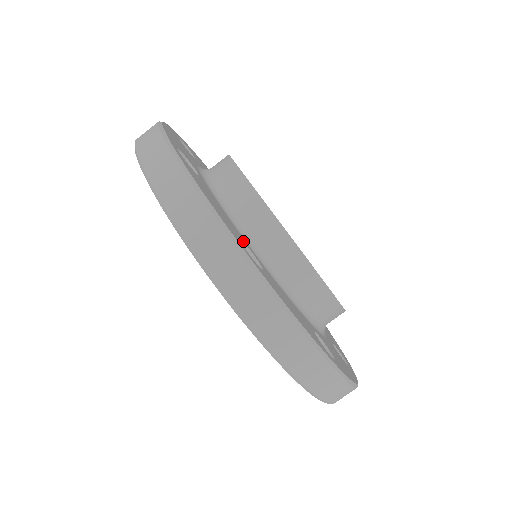
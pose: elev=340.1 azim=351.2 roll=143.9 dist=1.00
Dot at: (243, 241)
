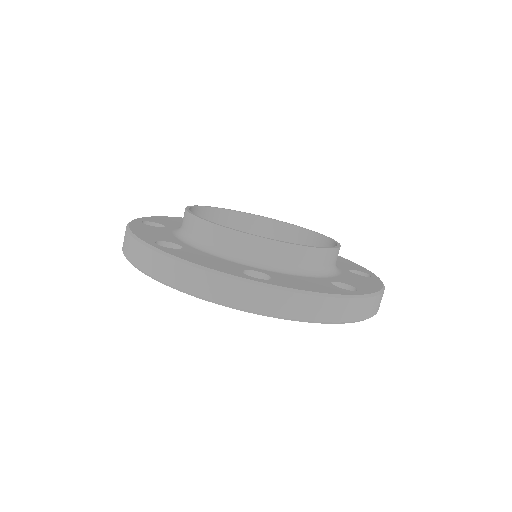
Dot at: (245, 269)
